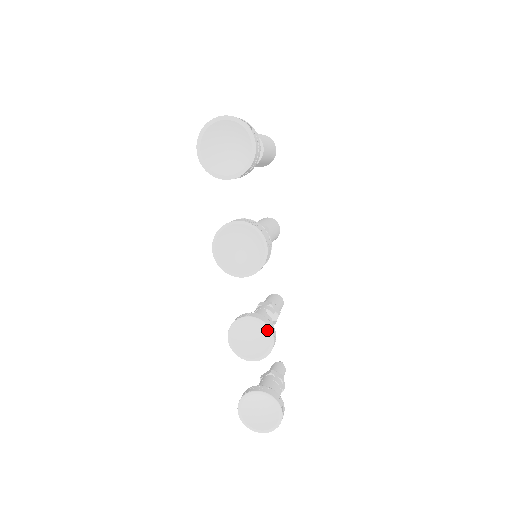
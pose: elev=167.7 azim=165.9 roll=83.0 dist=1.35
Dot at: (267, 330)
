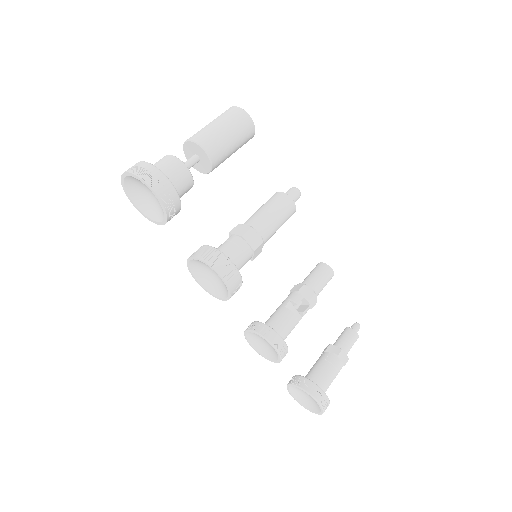
Dot at: (267, 342)
